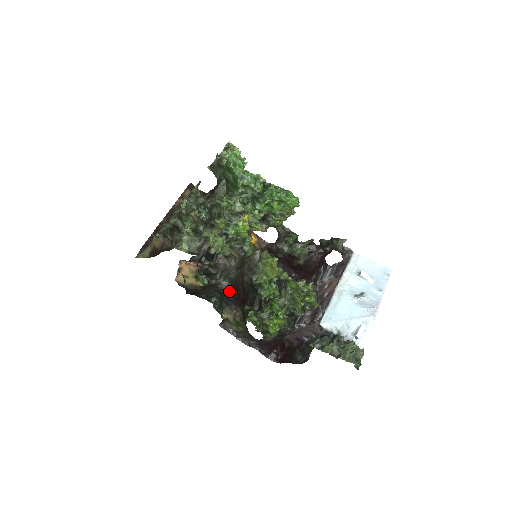
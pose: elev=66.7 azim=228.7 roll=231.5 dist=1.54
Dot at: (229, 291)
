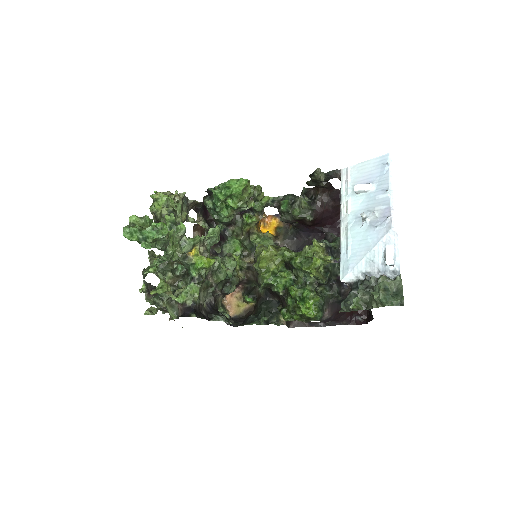
Dot at: (272, 295)
